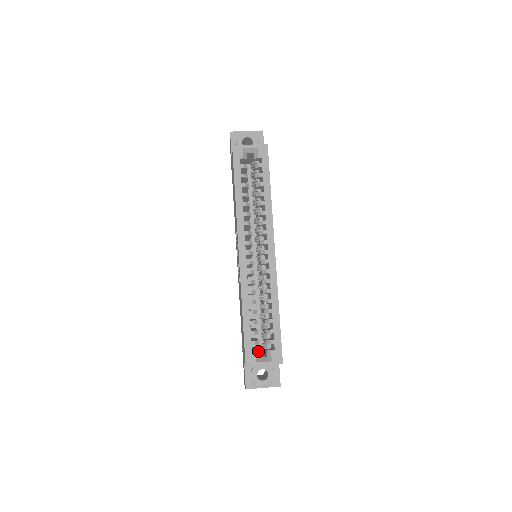
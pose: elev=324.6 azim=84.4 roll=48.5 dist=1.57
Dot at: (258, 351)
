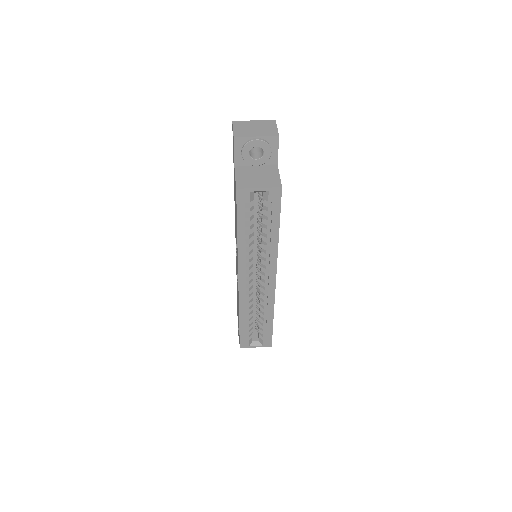
Dot at: (251, 339)
